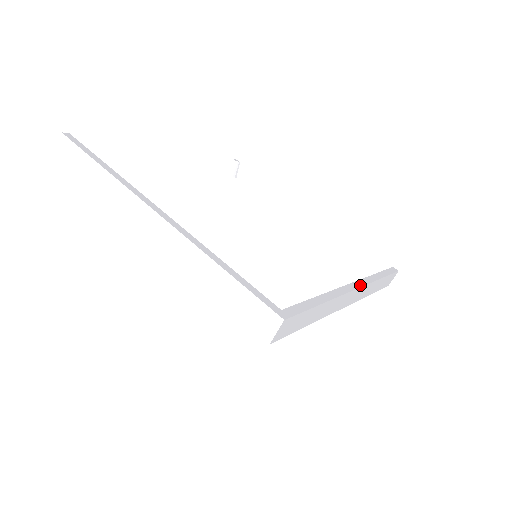
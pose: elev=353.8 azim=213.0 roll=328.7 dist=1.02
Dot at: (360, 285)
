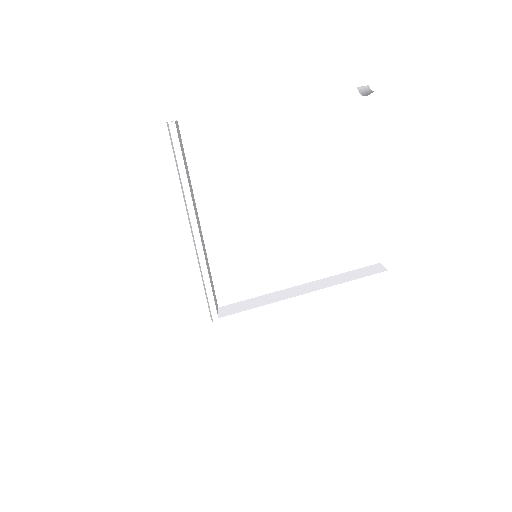
Dot at: (312, 296)
